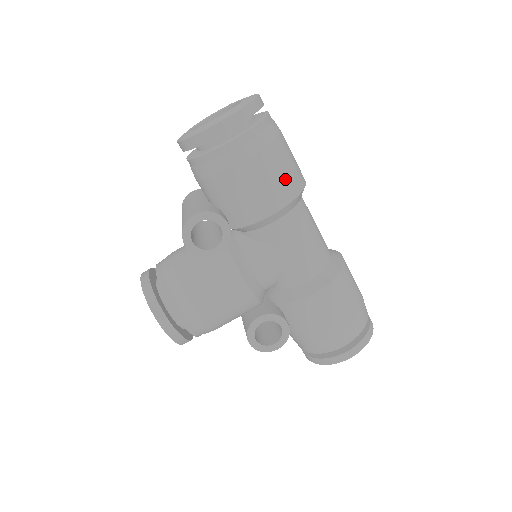
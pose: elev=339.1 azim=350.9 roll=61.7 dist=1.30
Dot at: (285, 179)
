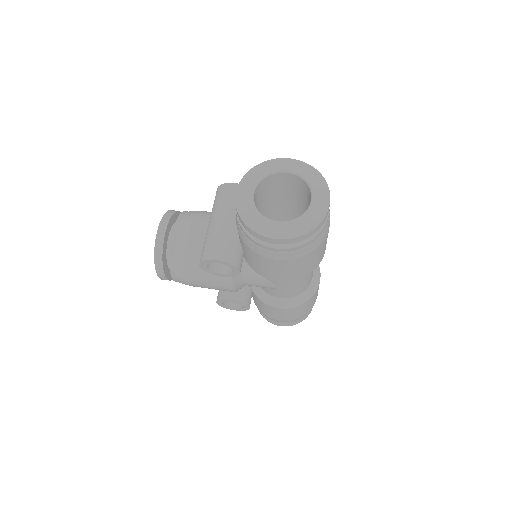
Dot at: (303, 270)
